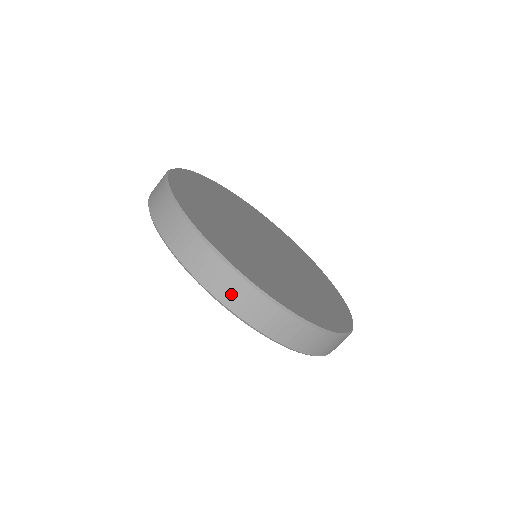
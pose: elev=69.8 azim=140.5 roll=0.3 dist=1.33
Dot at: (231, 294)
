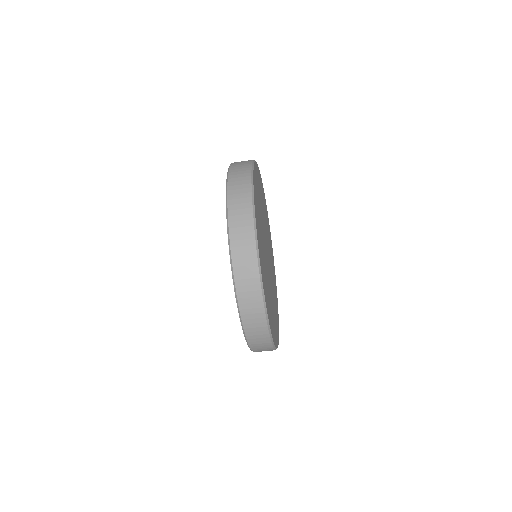
Dot at: (240, 237)
